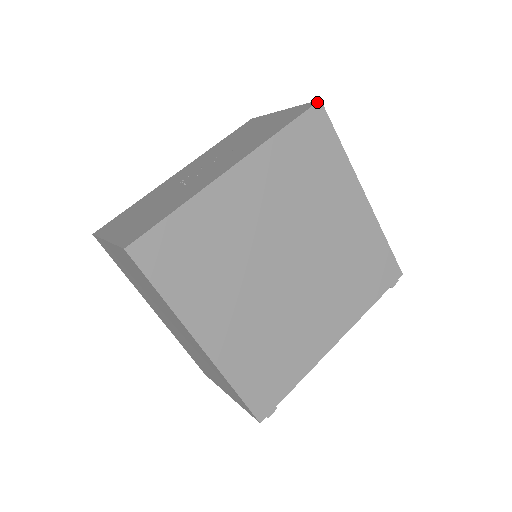
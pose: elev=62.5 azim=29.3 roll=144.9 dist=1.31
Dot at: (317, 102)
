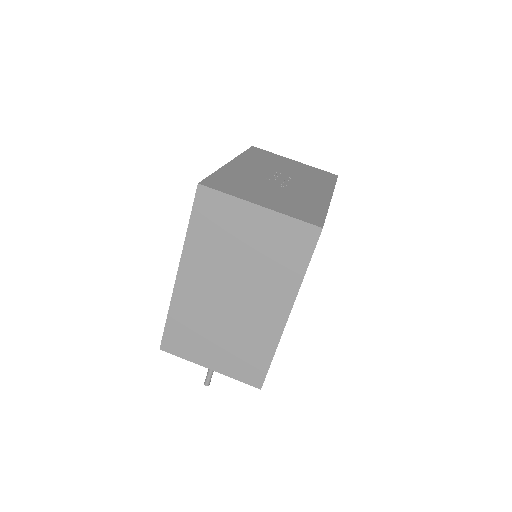
Dot at: occluded
